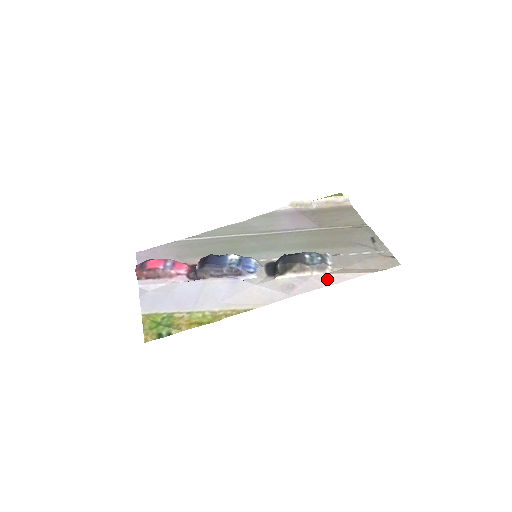
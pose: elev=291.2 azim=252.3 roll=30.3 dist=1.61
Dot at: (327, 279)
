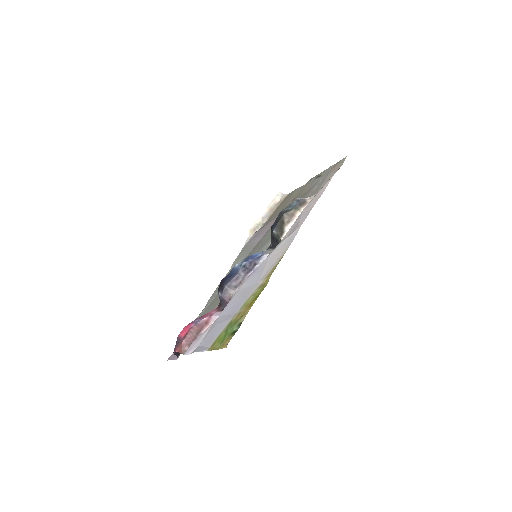
Dot at: (313, 201)
